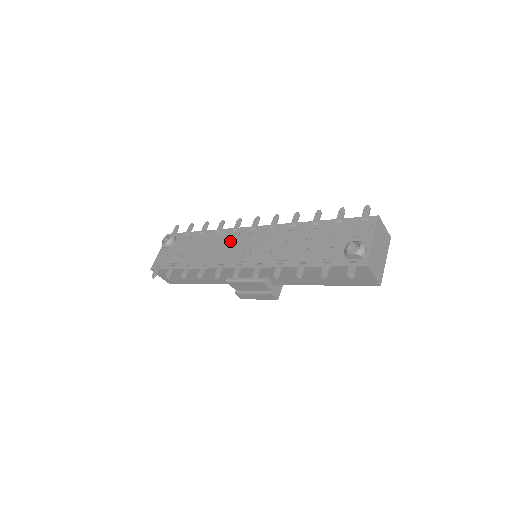
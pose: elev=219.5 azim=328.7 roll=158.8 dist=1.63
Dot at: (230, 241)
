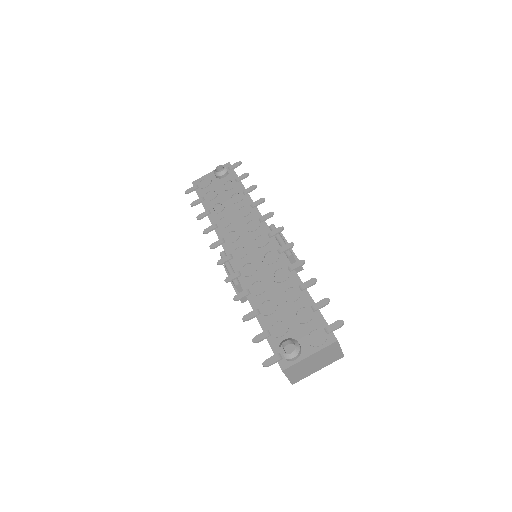
Dot at: (248, 226)
